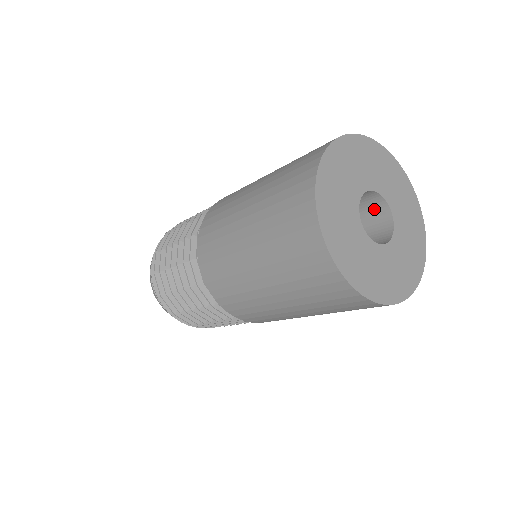
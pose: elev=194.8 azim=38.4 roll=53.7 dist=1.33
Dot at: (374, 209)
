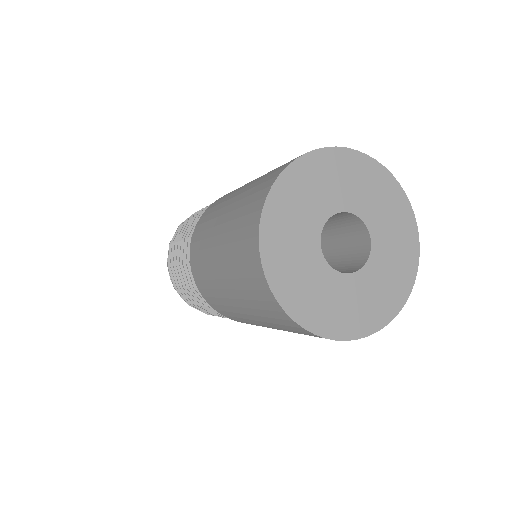
Dot at: (337, 215)
